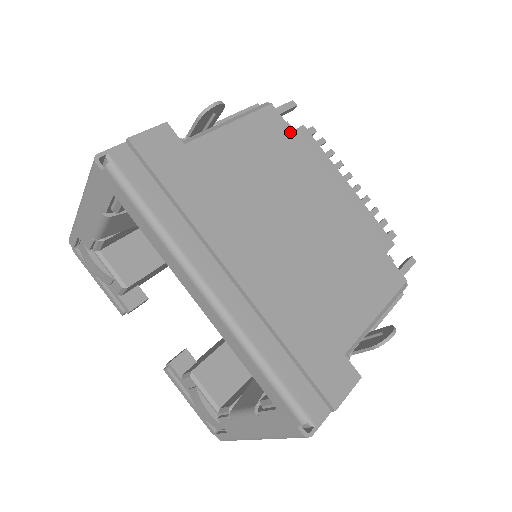
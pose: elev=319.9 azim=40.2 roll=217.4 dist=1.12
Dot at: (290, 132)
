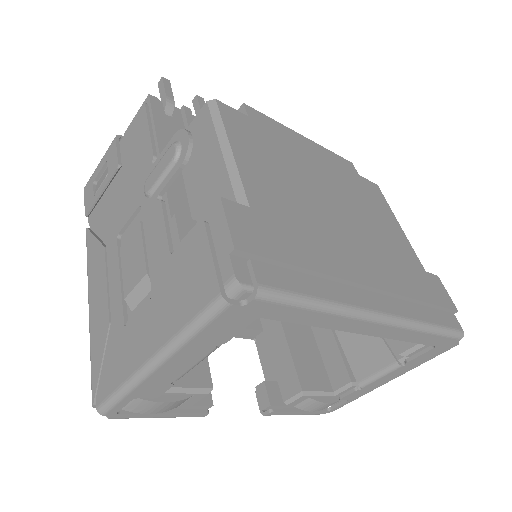
Dot at: (249, 119)
